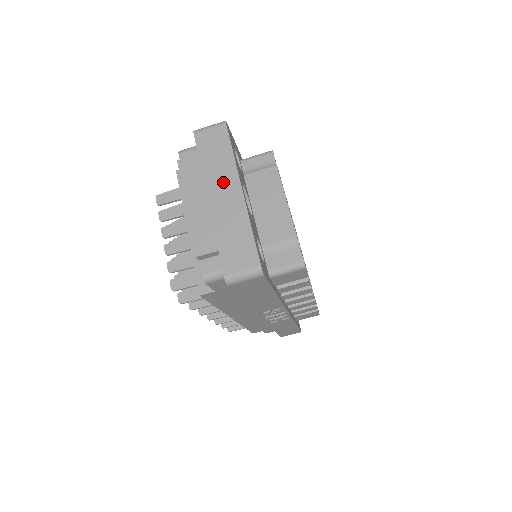
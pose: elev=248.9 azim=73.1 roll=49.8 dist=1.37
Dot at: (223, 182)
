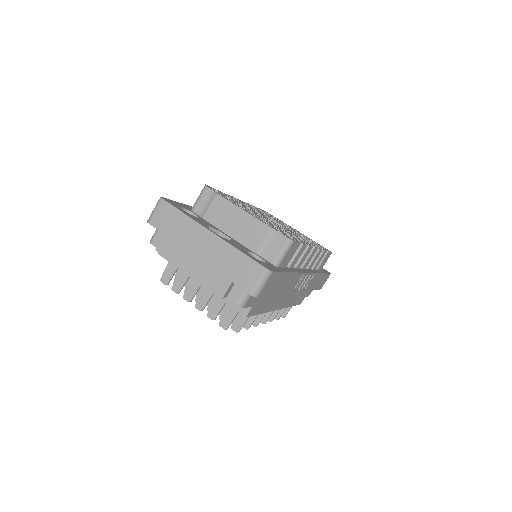
Dot at: (195, 238)
